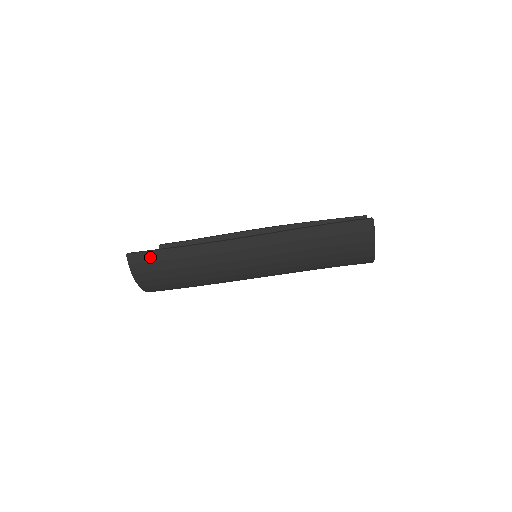
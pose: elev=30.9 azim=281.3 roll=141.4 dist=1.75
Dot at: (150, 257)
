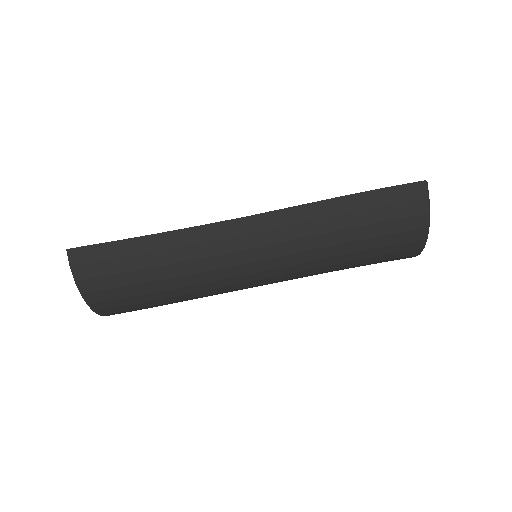
Dot at: (103, 252)
